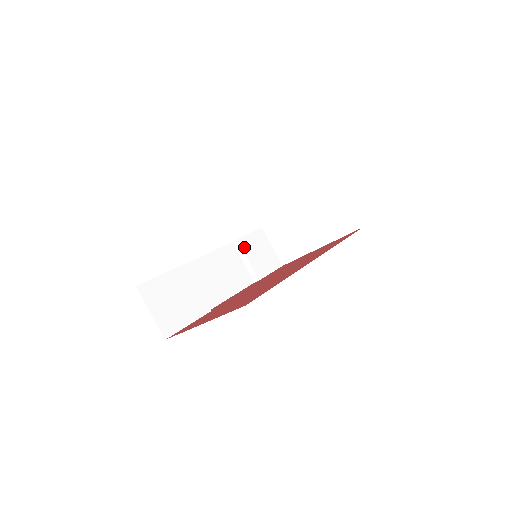
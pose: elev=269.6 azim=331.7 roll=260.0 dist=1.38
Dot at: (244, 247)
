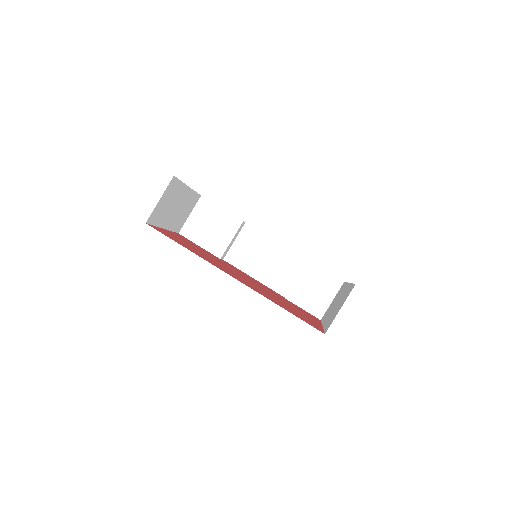
Dot at: (306, 270)
